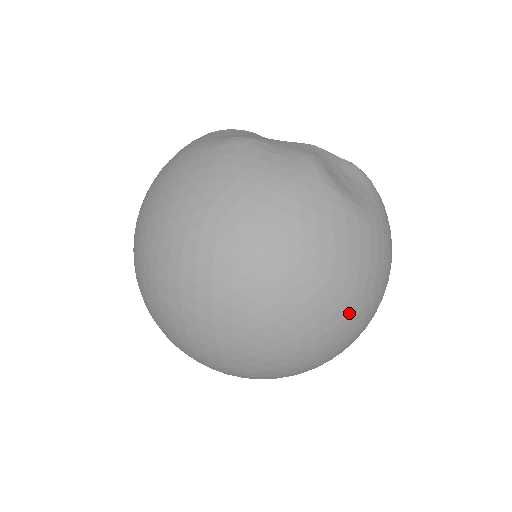
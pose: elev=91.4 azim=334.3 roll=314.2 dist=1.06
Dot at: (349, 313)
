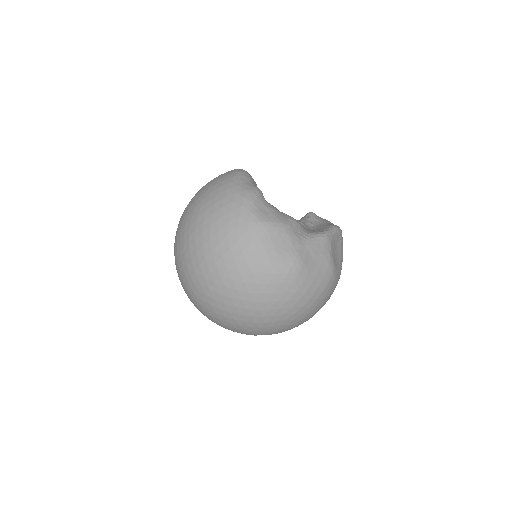
Dot at: occluded
